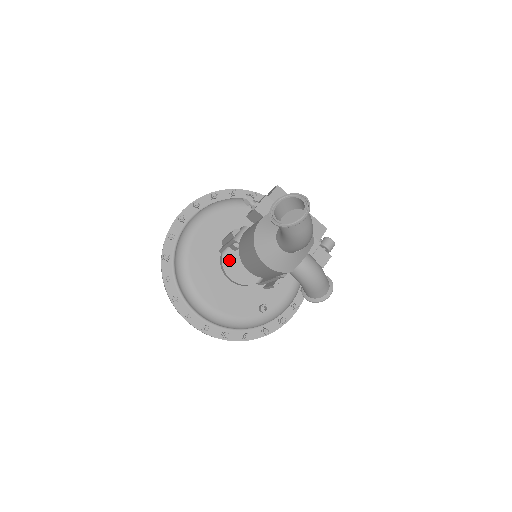
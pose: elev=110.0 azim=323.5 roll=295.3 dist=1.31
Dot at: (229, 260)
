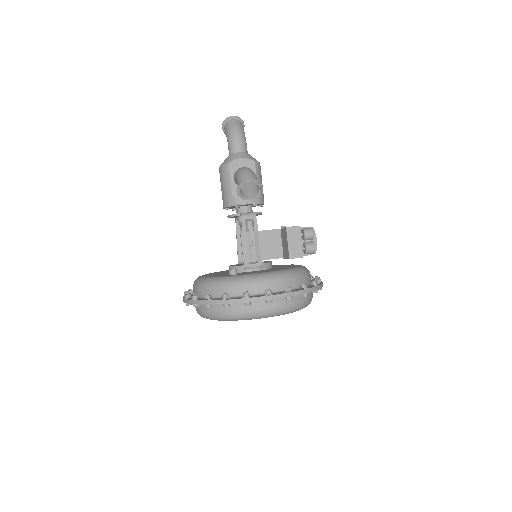
Dot at: occluded
